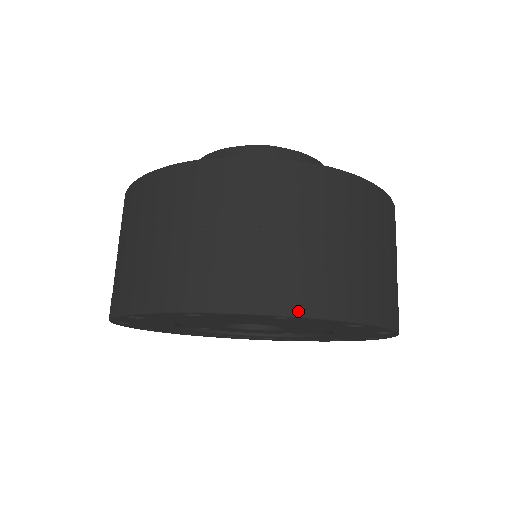
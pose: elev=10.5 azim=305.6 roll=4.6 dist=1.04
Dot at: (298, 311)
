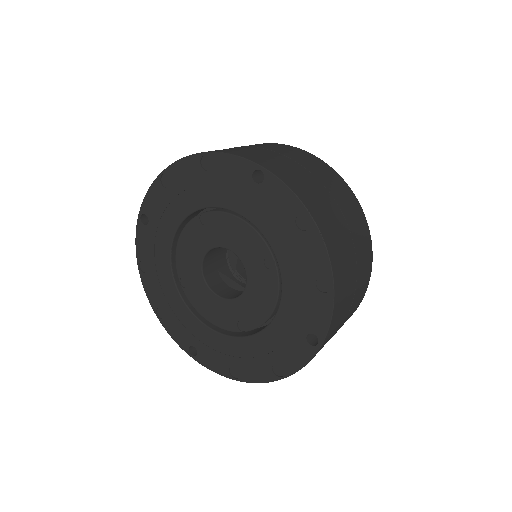
Dot at: (271, 170)
